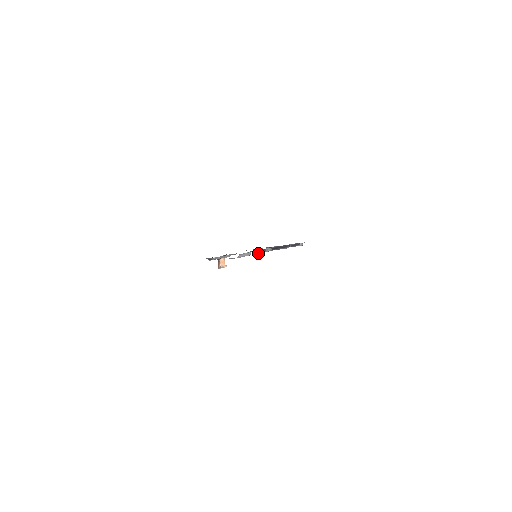
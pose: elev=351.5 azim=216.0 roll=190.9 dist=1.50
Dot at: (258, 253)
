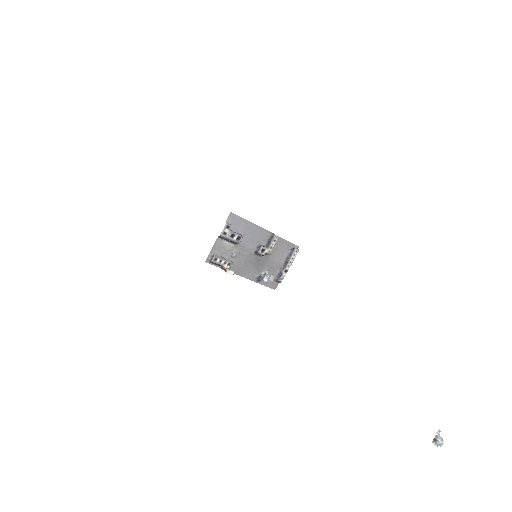
Dot at: (265, 275)
